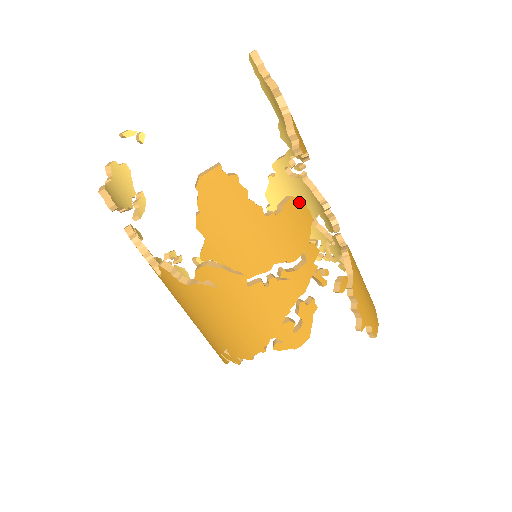
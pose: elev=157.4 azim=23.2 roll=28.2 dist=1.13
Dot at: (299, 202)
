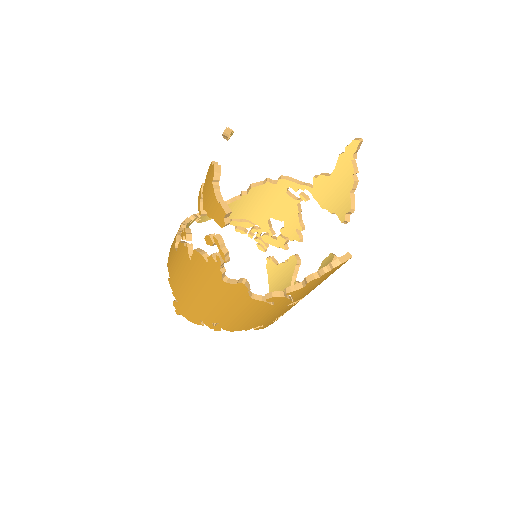
Dot at: occluded
